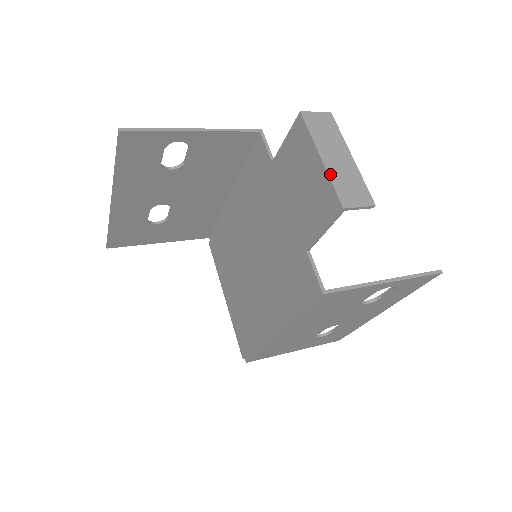
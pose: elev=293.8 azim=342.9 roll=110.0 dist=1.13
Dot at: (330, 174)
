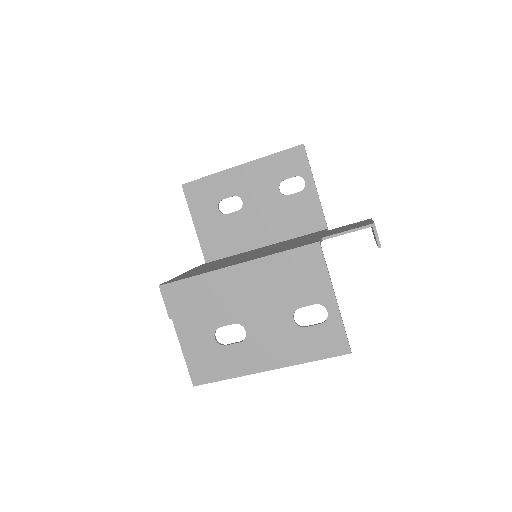
Dot at: occluded
